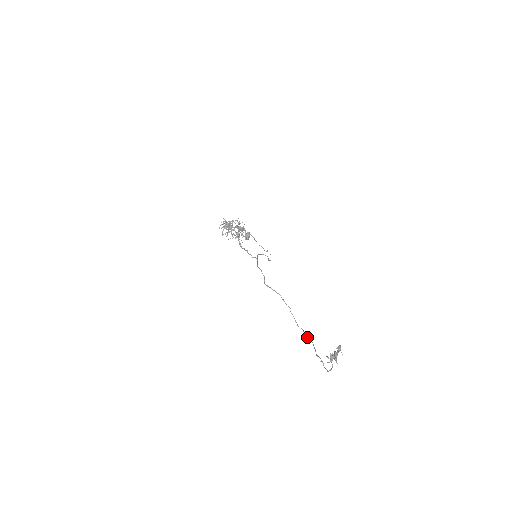
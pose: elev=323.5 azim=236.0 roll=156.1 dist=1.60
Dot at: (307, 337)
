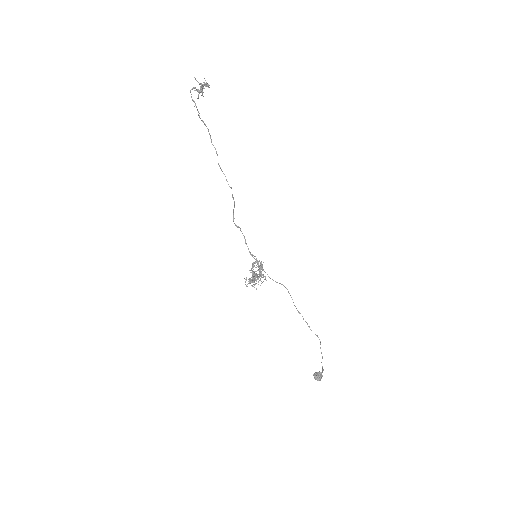
Dot at: occluded
